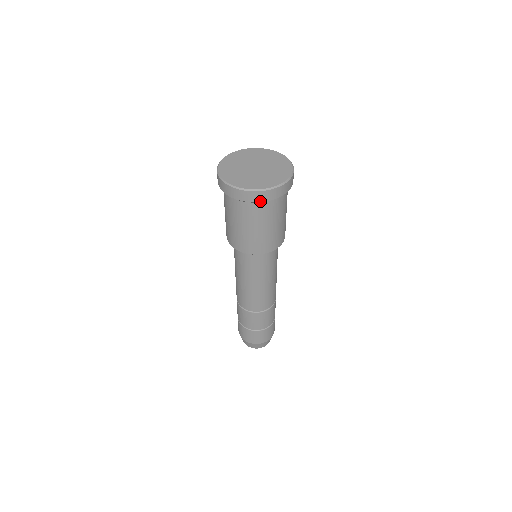
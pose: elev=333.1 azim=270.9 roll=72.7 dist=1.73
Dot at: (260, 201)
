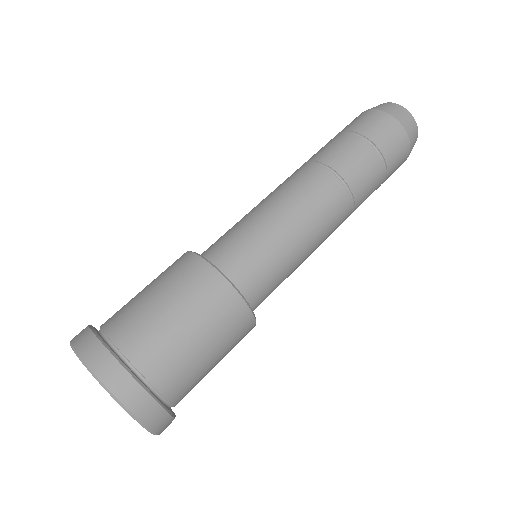
Dot at: occluded
